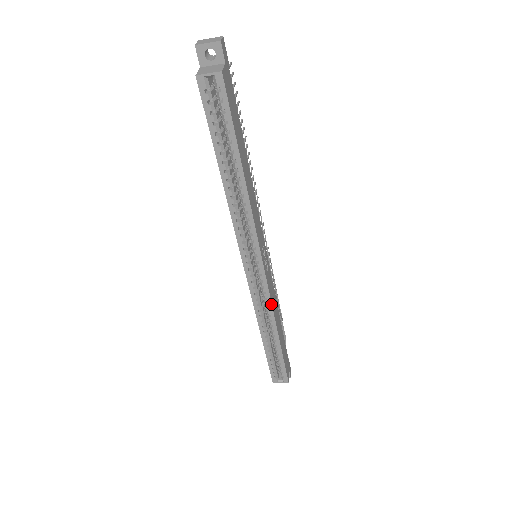
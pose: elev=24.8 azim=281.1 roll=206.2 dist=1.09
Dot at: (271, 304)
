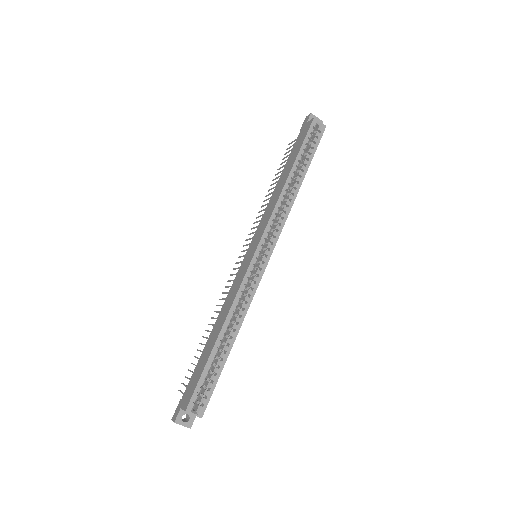
Dot at: occluded
